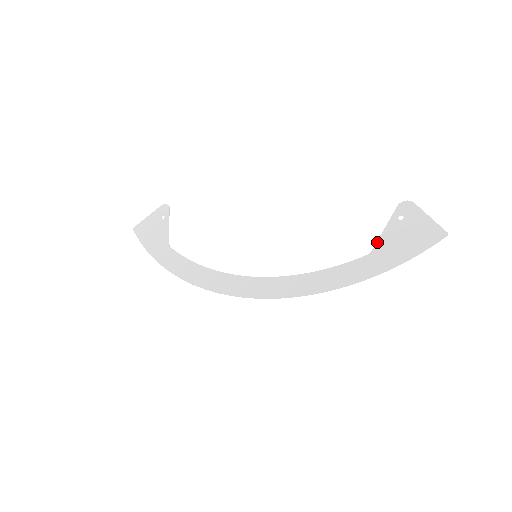
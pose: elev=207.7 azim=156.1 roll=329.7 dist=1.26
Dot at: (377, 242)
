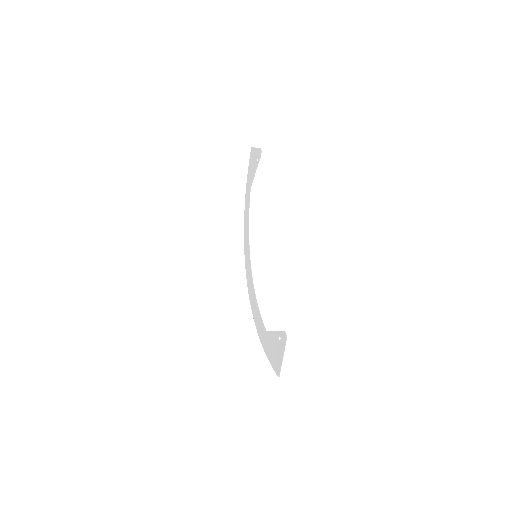
Dot at: (270, 332)
